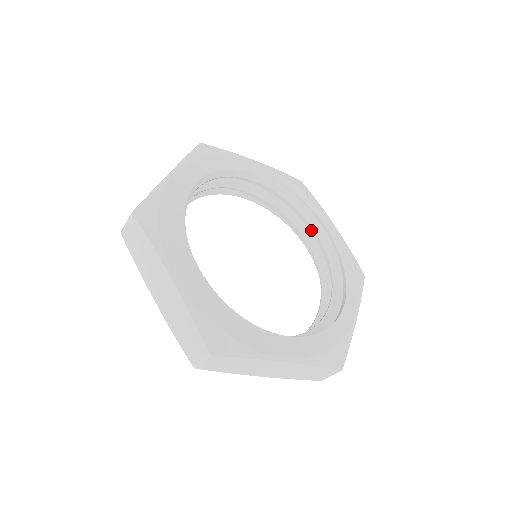
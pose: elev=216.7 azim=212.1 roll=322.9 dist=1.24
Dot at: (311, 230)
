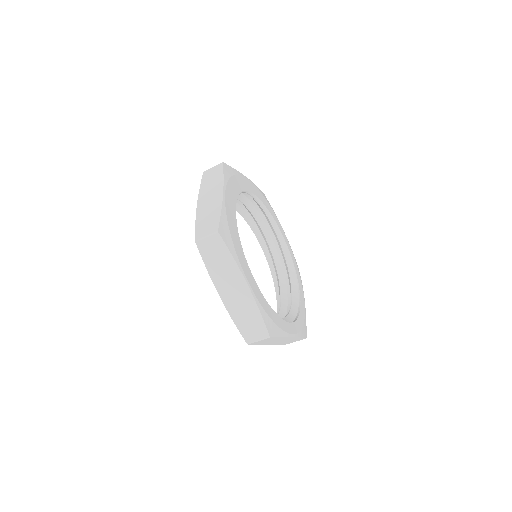
Dot at: (288, 292)
